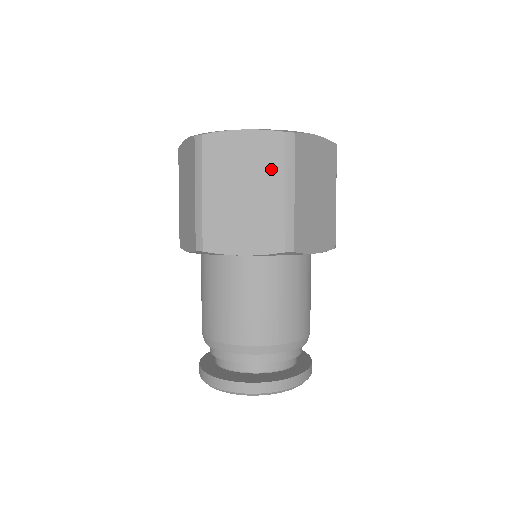
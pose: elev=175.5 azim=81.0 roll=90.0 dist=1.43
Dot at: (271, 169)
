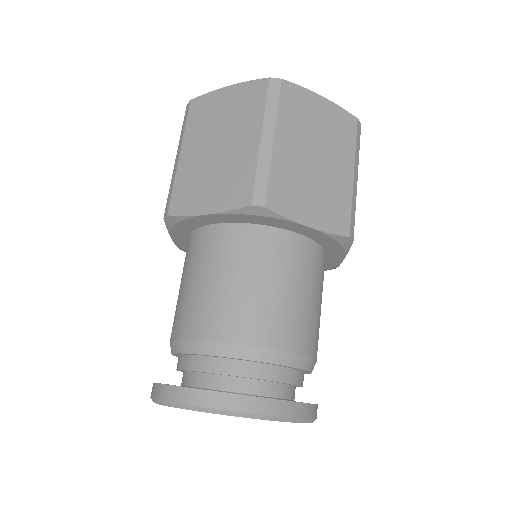
Dot at: (250, 117)
